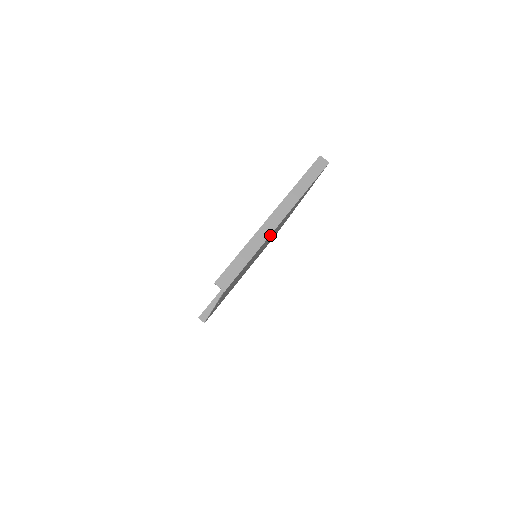
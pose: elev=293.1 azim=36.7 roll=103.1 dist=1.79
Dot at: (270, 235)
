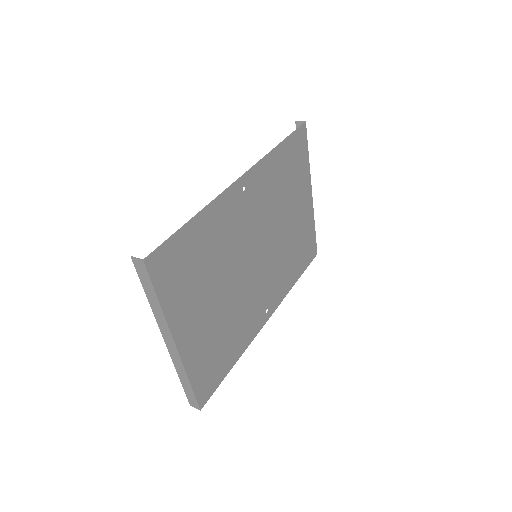
Dot at: (185, 350)
